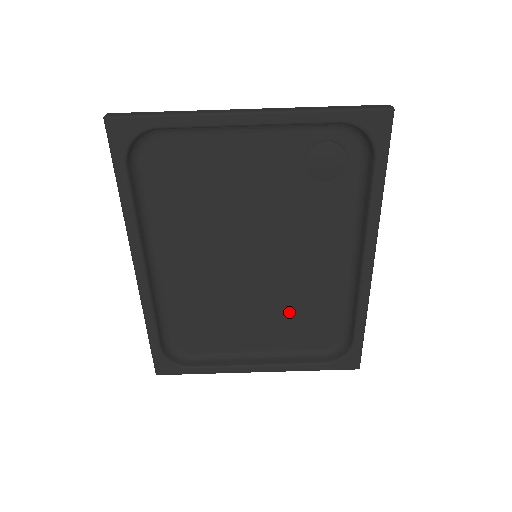
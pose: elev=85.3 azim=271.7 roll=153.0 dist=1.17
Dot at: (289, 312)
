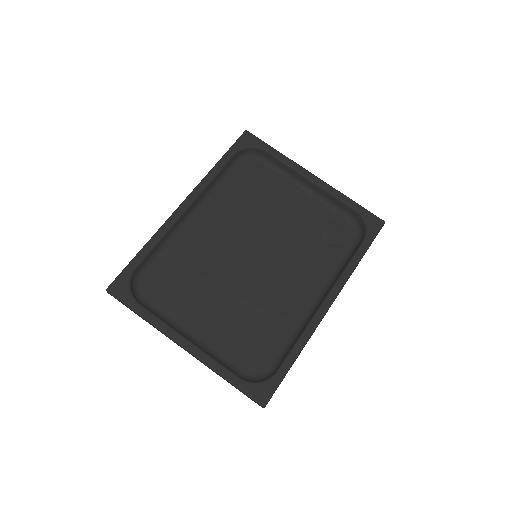
Dot at: (244, 318)
